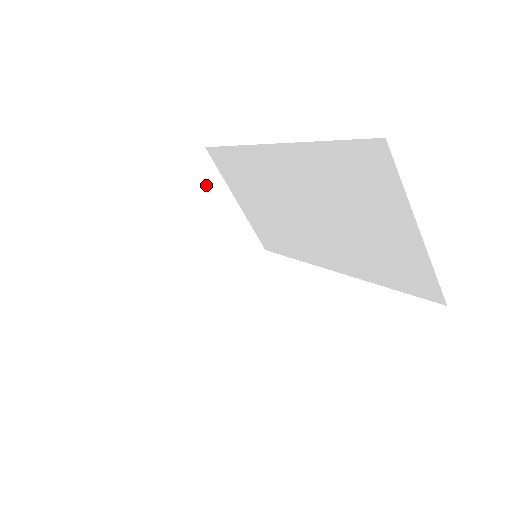
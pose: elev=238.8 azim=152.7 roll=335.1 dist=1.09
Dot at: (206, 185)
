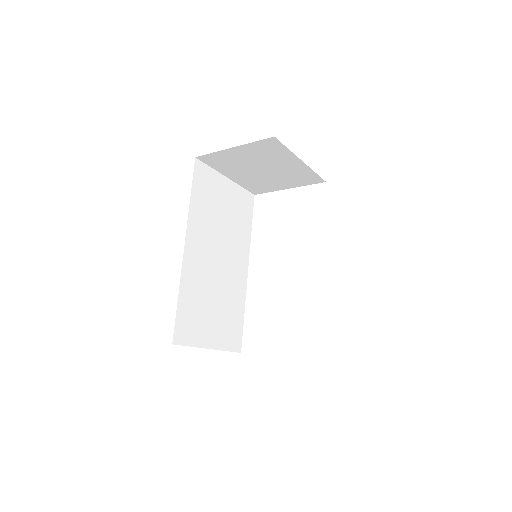
Dot at: (274, 152)
